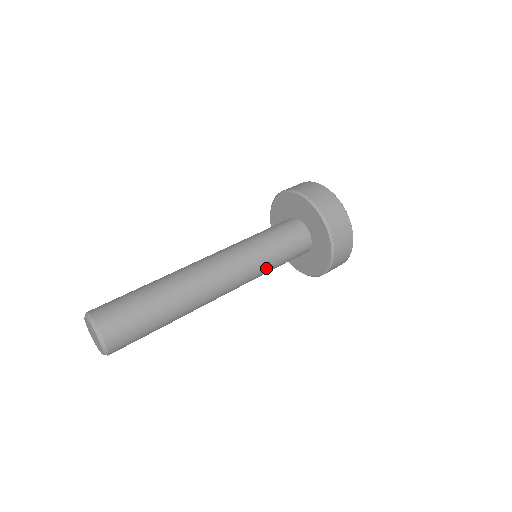
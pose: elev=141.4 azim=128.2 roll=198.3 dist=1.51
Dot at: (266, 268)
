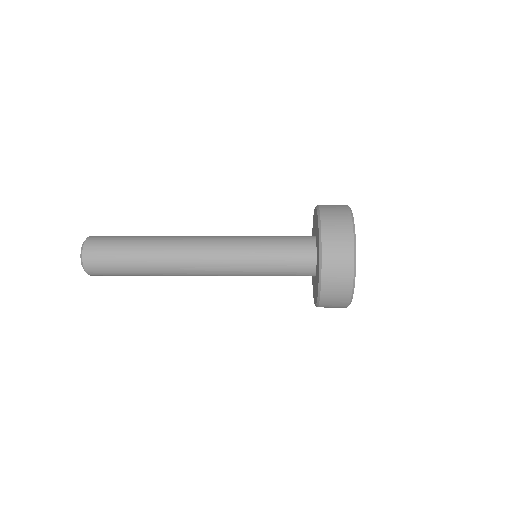
Dot at: (252, 261)
